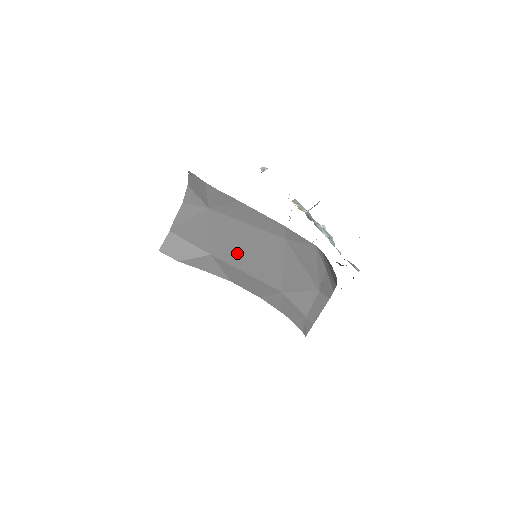
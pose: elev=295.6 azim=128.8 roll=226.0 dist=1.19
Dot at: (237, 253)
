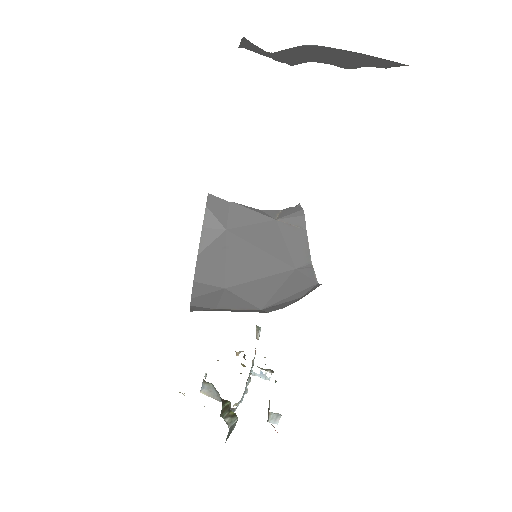
Dot at: (246, 245)
